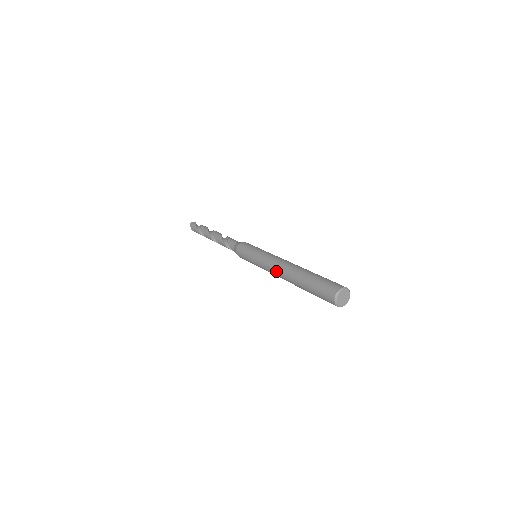
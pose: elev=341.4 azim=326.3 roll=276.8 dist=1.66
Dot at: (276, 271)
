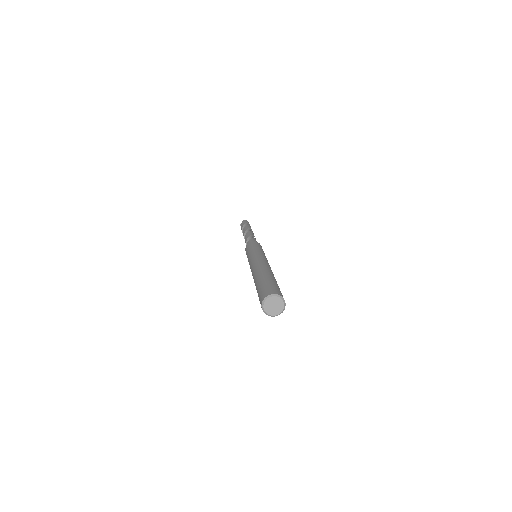
Dot at: (255, 264)
